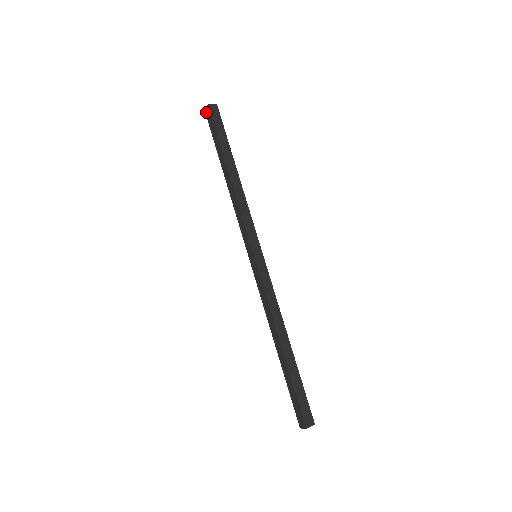
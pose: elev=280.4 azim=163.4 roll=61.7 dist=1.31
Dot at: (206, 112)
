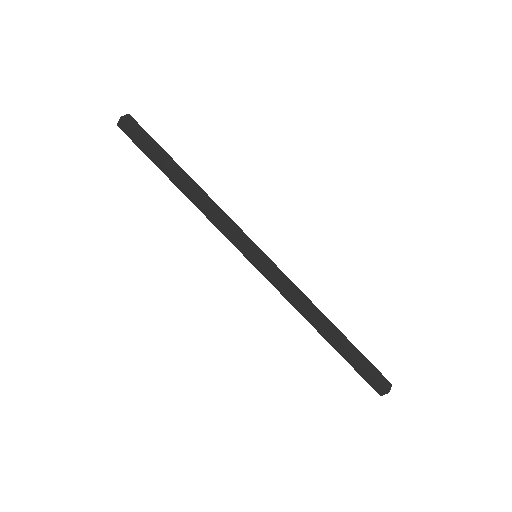
Dot at: (121, 127)
